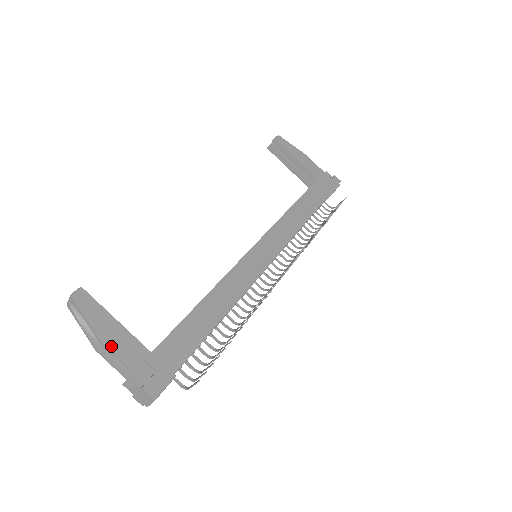
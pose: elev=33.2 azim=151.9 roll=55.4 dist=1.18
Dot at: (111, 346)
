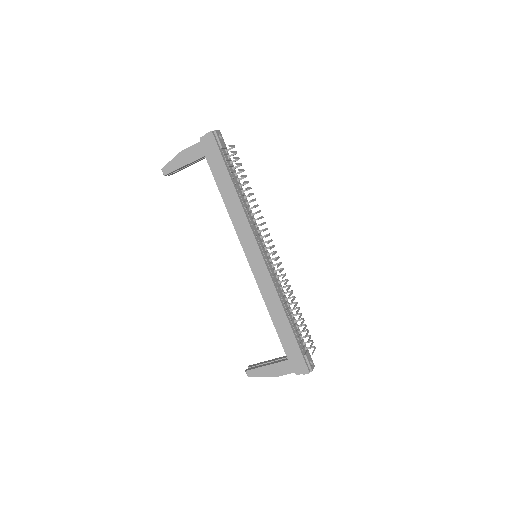
Dot at: (278, 374)
